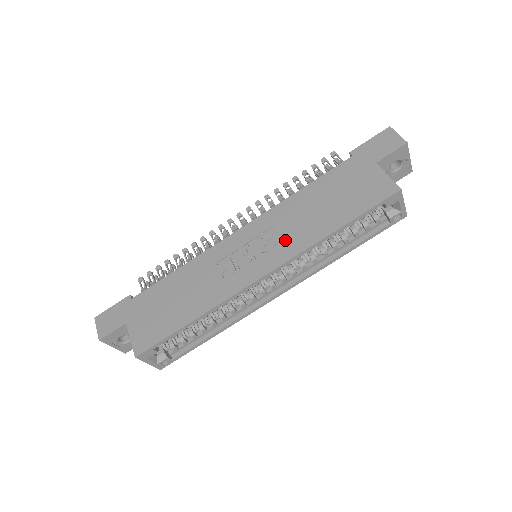
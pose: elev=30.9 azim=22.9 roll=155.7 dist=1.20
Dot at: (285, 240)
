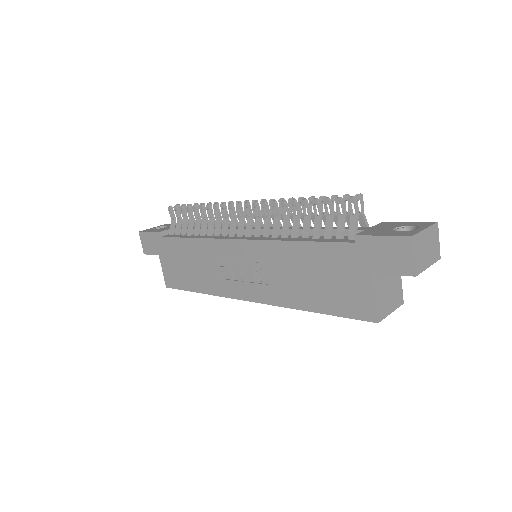
Dot at: (269, 284)
